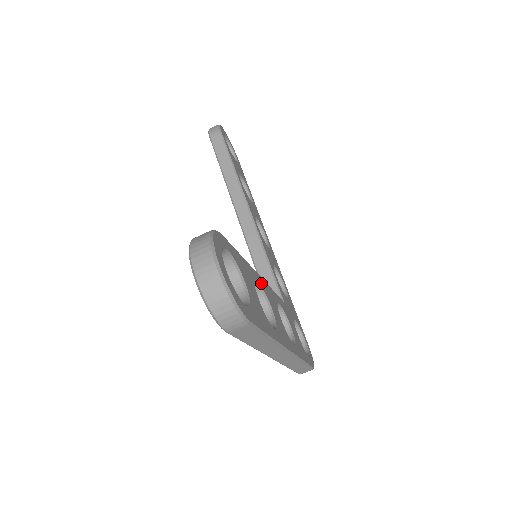
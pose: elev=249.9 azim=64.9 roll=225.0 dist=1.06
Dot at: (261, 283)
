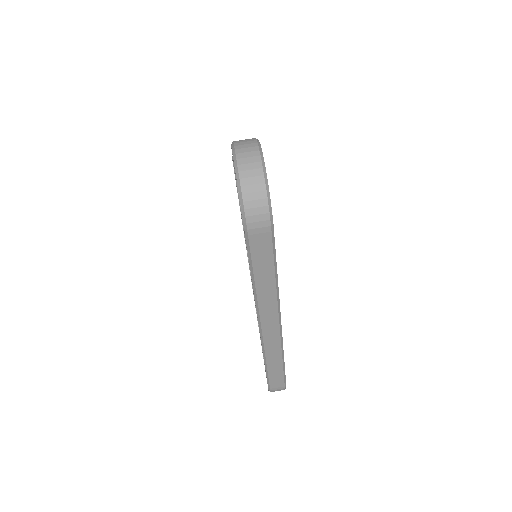
Dot at: occluded
